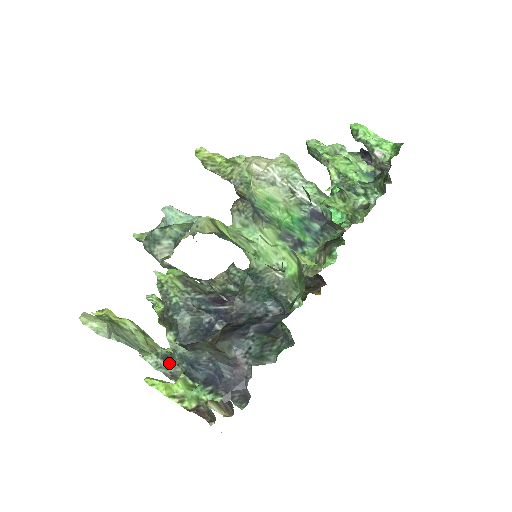
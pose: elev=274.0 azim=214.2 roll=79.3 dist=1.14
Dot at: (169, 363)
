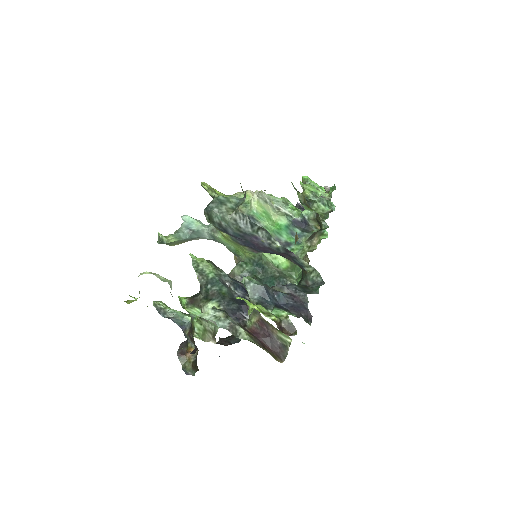
Dot at: (227, 315)
